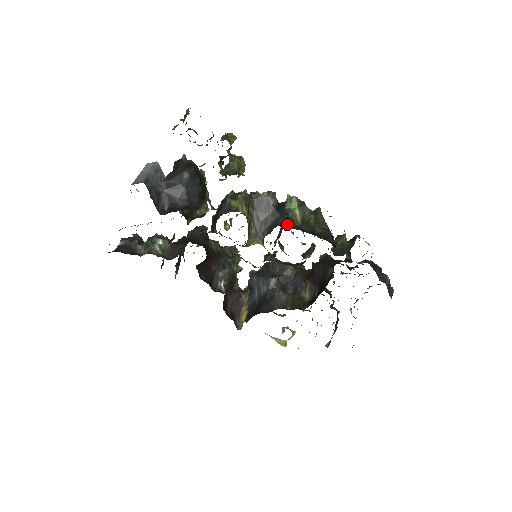
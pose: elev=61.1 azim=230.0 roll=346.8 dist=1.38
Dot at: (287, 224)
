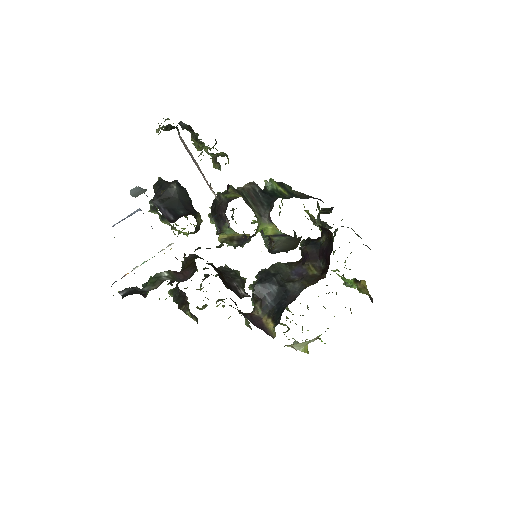
Dot at: occluded
